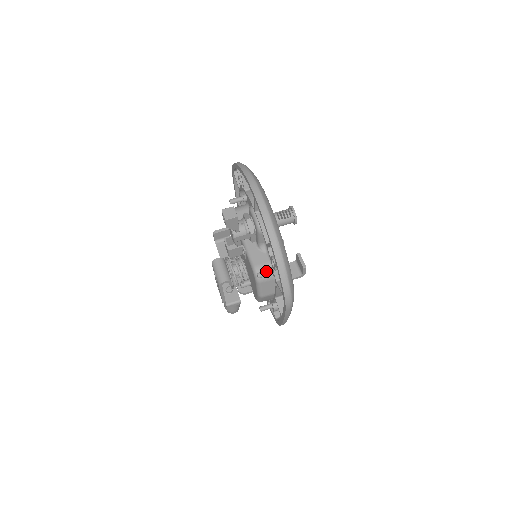
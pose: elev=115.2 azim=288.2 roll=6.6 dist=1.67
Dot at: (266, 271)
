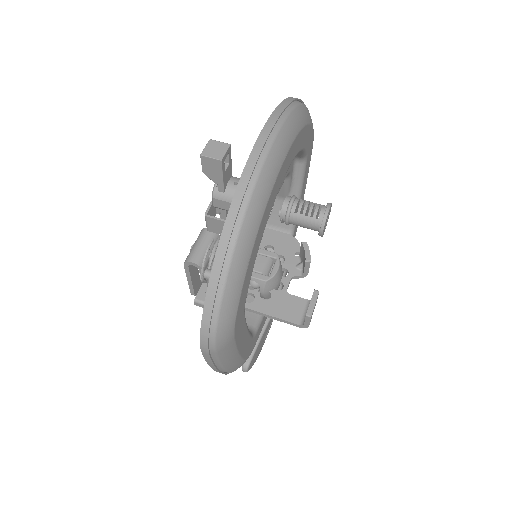
Dot at: occluded
